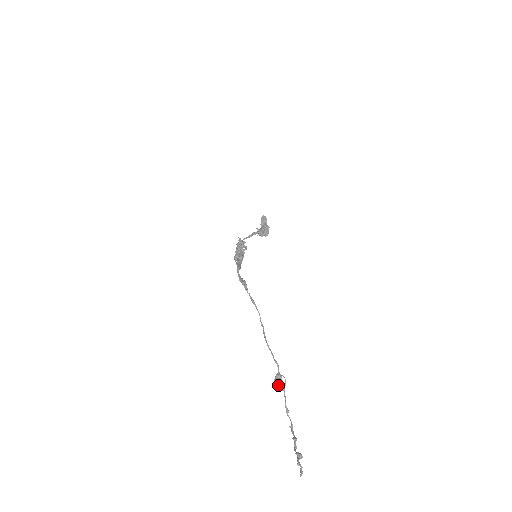
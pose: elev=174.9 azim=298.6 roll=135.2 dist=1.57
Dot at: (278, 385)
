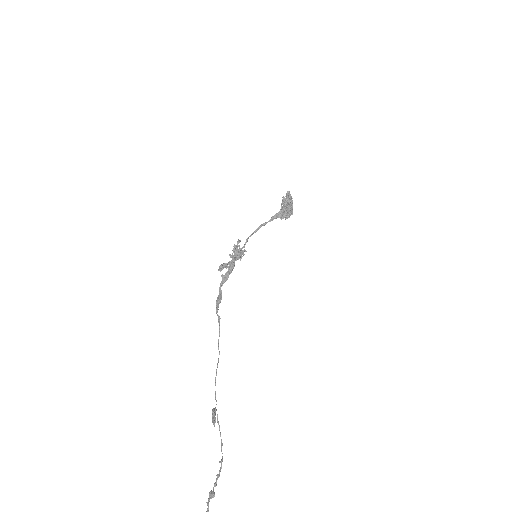
Dot at: (212, 420)
